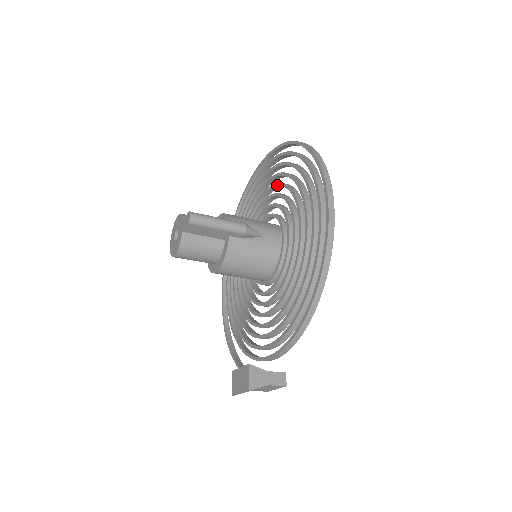
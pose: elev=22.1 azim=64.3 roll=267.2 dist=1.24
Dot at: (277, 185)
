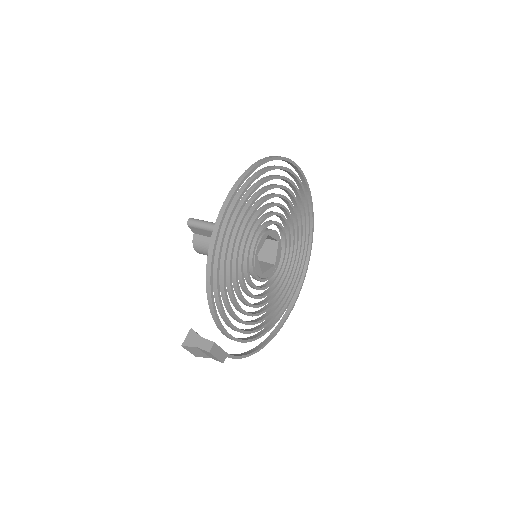
Dot at: occluded
